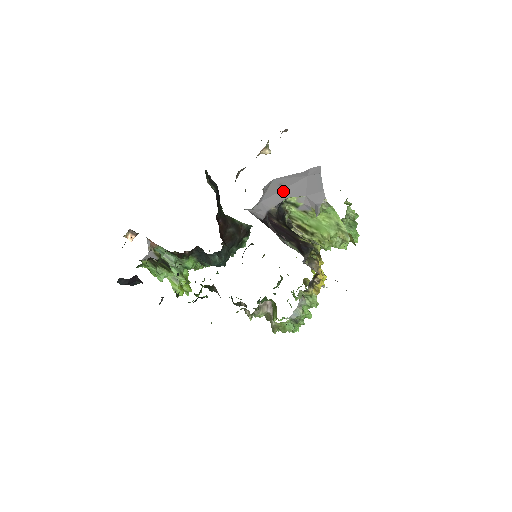
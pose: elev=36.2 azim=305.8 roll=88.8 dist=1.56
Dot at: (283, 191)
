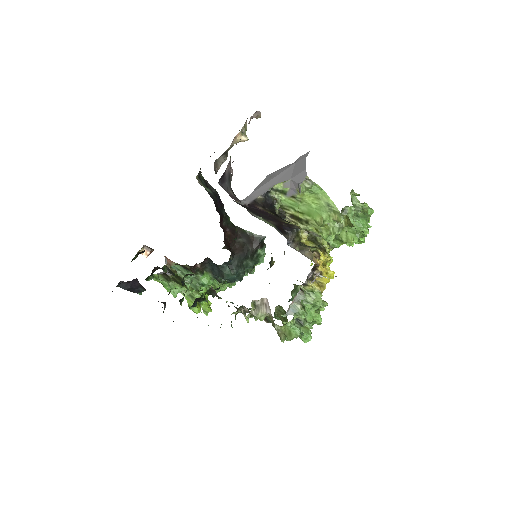
Dot at: (271, 181)
